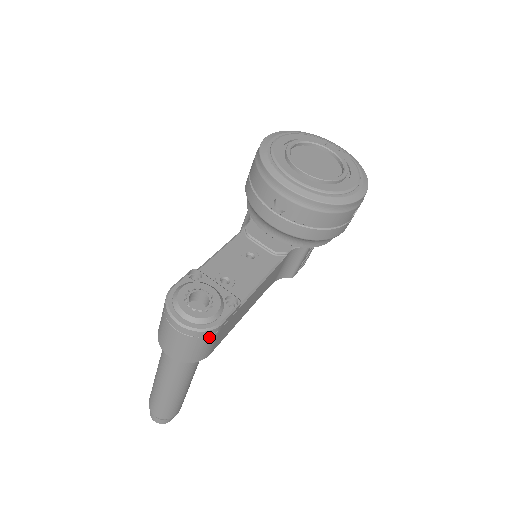
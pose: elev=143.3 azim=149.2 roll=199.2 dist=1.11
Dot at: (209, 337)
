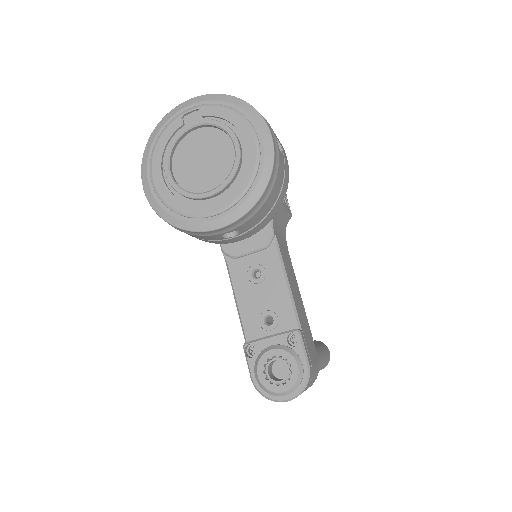
Dot at: (311, 376)
